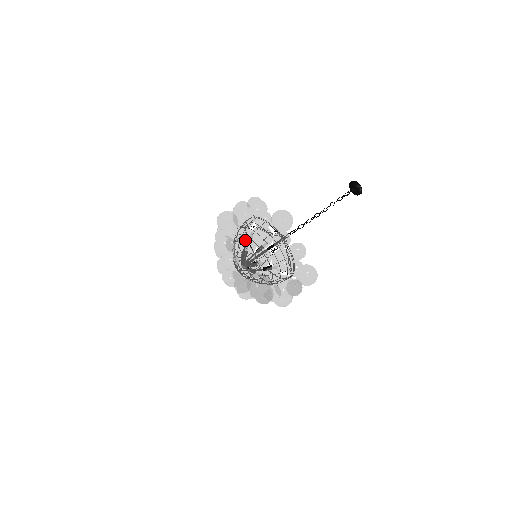
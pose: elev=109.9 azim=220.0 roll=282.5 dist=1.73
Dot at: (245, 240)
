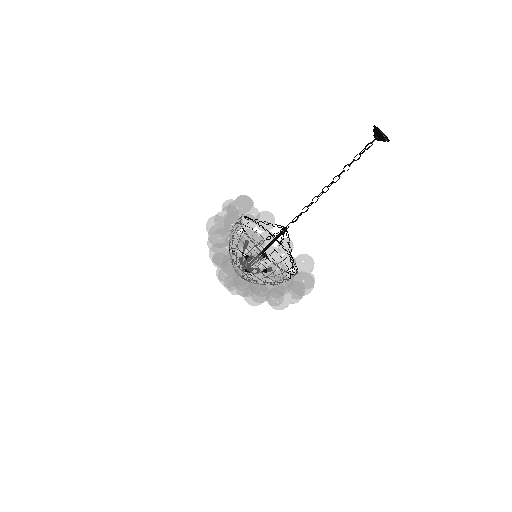
Dot at: (221, 266)
